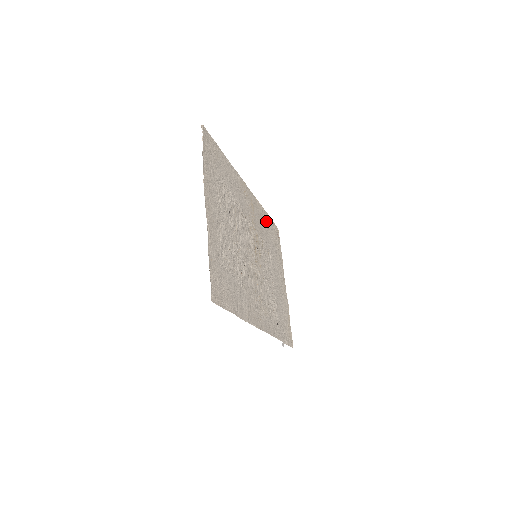
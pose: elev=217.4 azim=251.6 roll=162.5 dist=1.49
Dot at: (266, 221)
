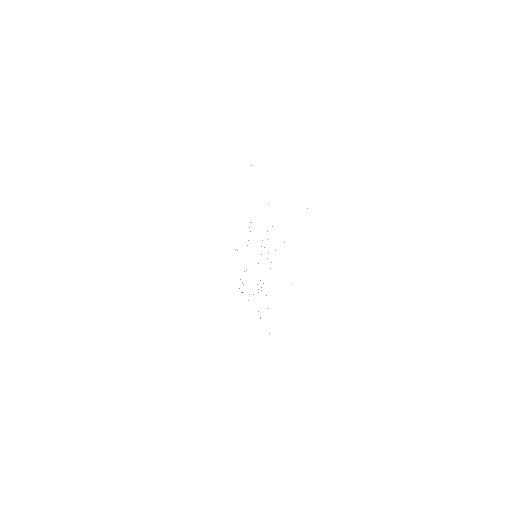
Dot at: occluded
